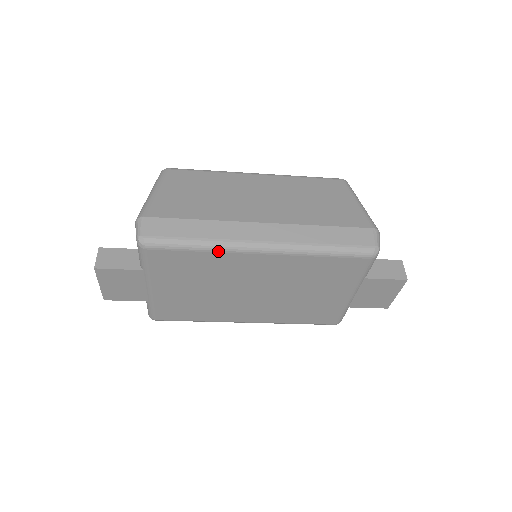
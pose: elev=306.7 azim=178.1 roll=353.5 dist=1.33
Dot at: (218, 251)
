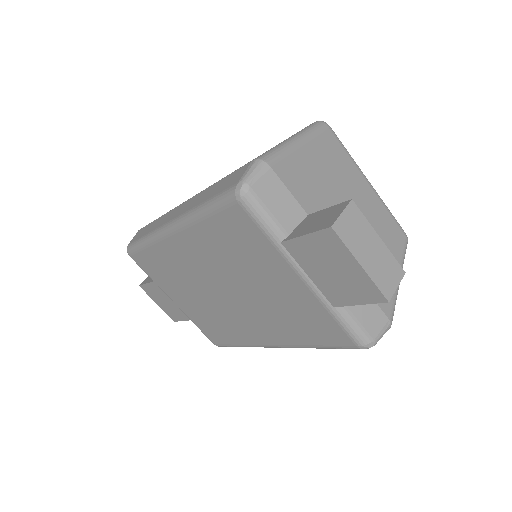
Dot at: (153, 243)
